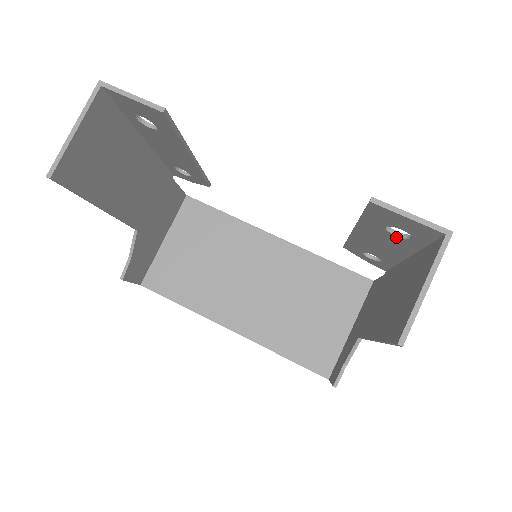
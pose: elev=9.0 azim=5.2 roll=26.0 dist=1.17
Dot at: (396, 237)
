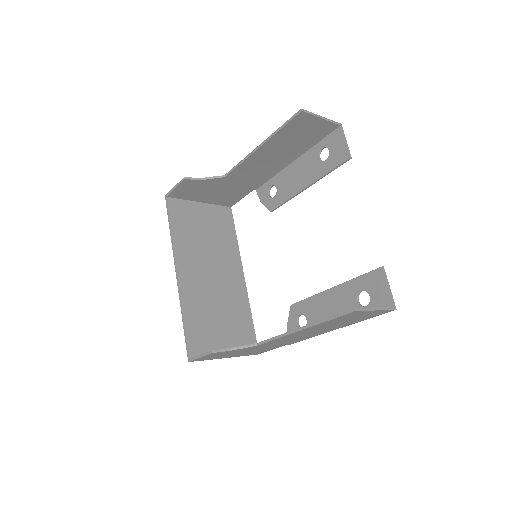
Dot at: (355, 303)
